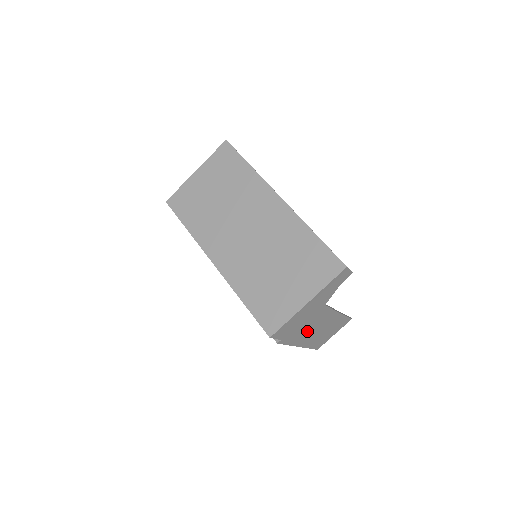
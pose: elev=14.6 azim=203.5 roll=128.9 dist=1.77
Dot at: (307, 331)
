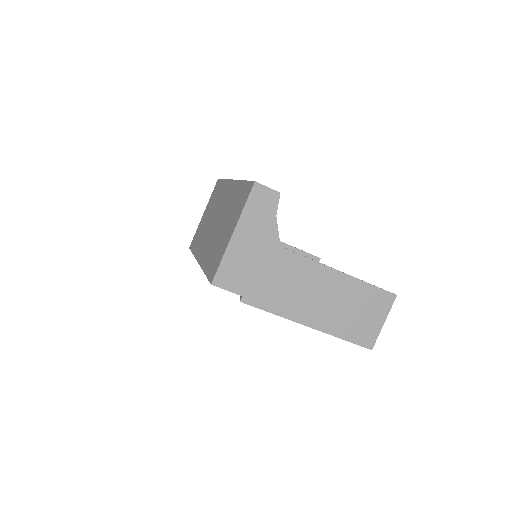
Dot at: (293, 294)
